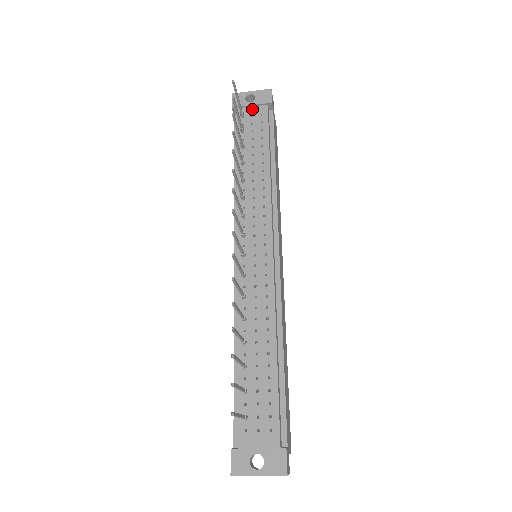
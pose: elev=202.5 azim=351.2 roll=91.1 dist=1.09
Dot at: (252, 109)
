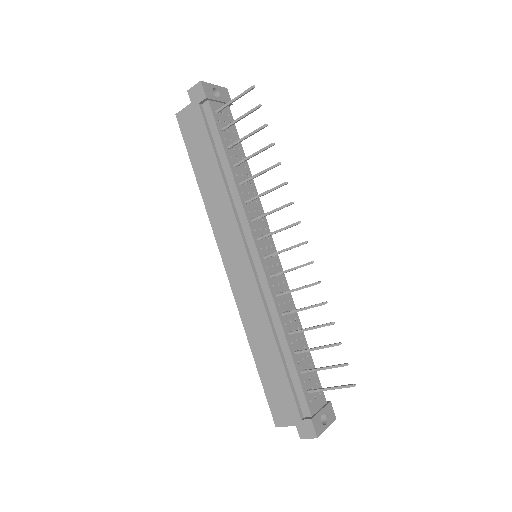
Dot at: (220, 105)
